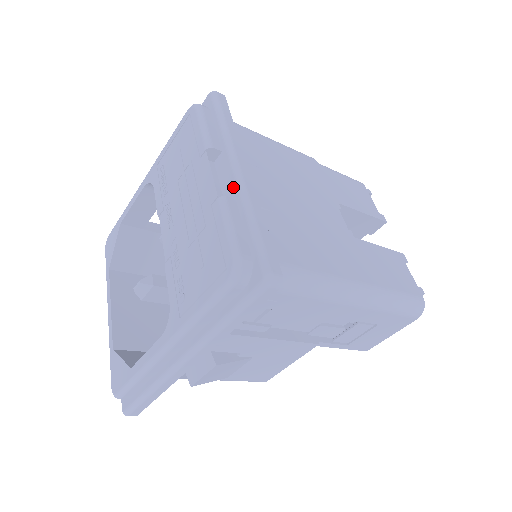
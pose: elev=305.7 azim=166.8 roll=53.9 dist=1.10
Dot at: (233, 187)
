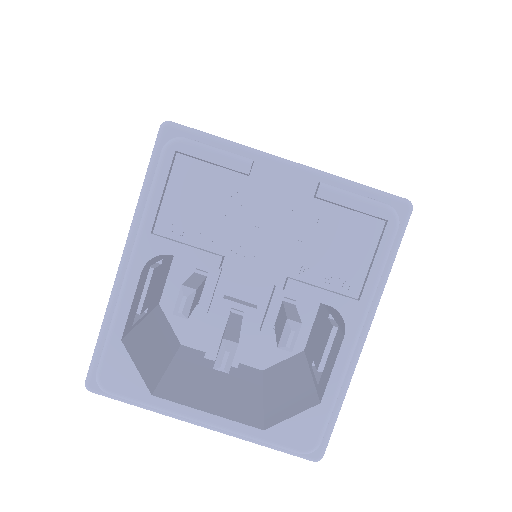
Dot at: (306, 176)
